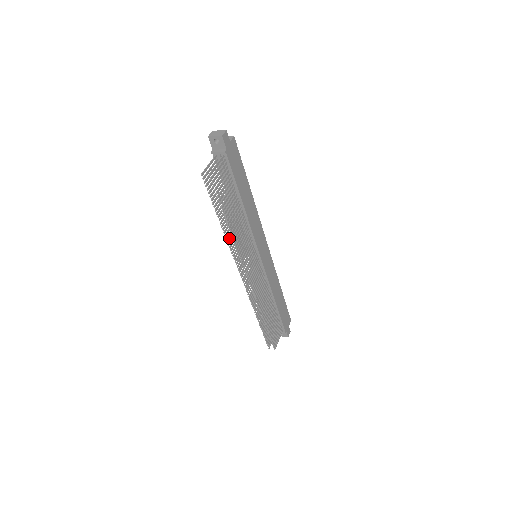
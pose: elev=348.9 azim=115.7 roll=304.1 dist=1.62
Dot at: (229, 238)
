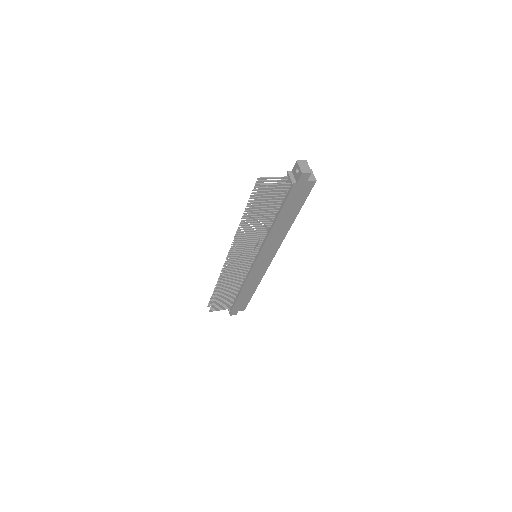
Dot at: occluded
